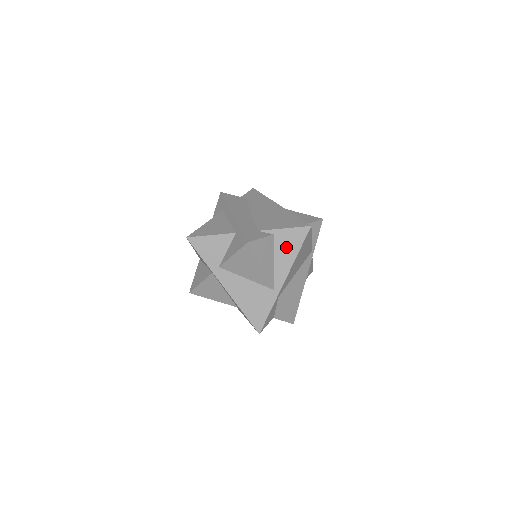
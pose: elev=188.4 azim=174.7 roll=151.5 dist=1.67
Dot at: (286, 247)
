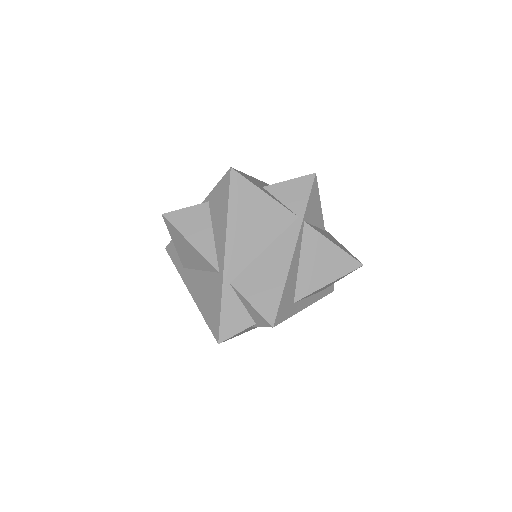
Dot at: (218, 210)
